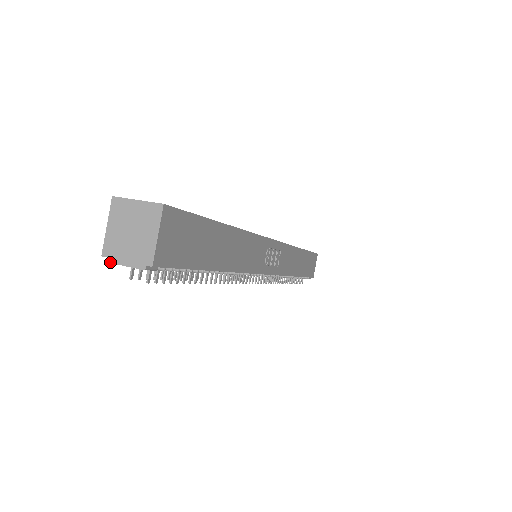
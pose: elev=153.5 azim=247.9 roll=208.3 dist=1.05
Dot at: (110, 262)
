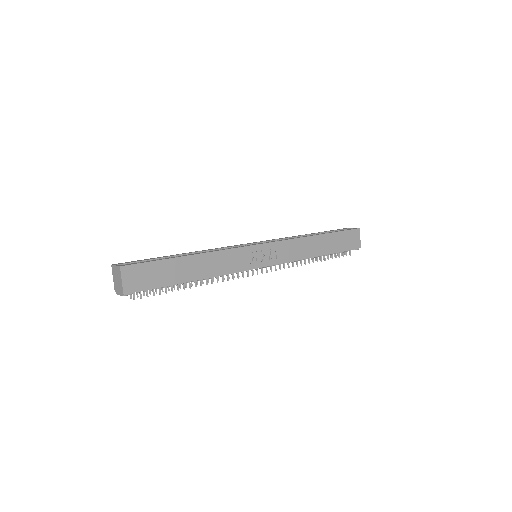
Dot at: (117, 294)
